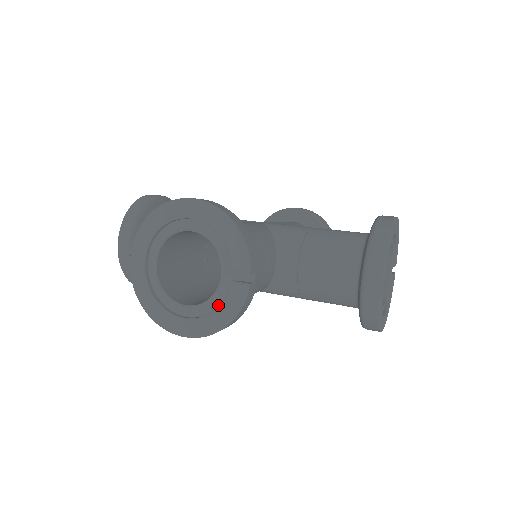
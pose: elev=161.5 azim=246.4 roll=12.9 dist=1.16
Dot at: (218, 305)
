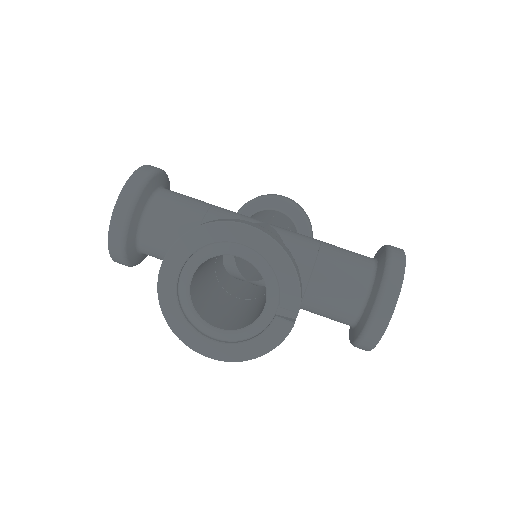
Dot at: (254, 334)
